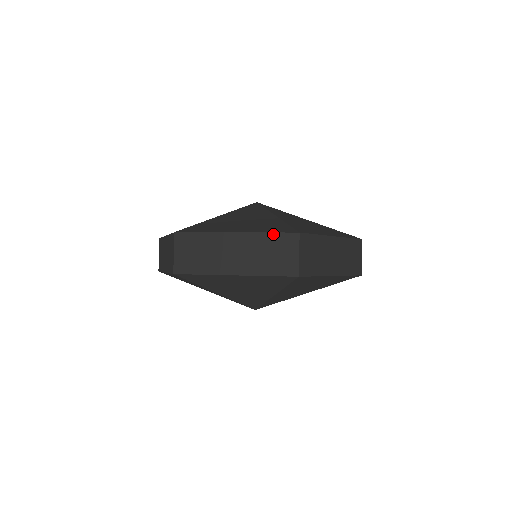
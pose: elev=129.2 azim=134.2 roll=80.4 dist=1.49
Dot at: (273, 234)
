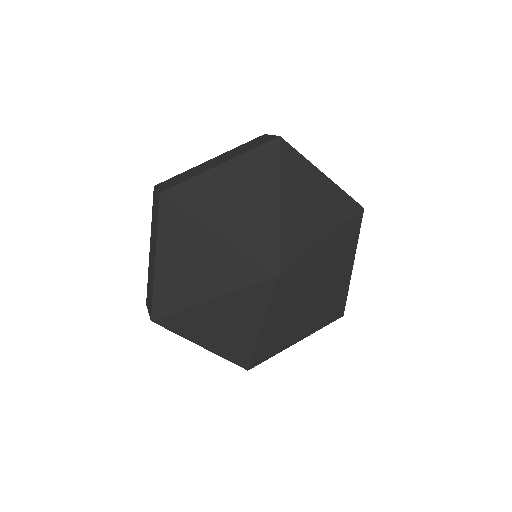
Dot at: (243, 144)
